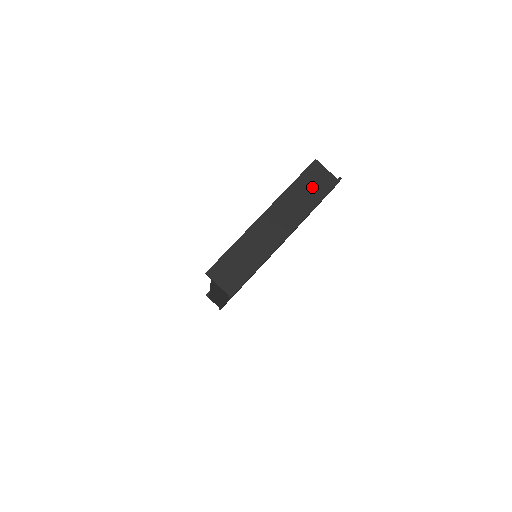
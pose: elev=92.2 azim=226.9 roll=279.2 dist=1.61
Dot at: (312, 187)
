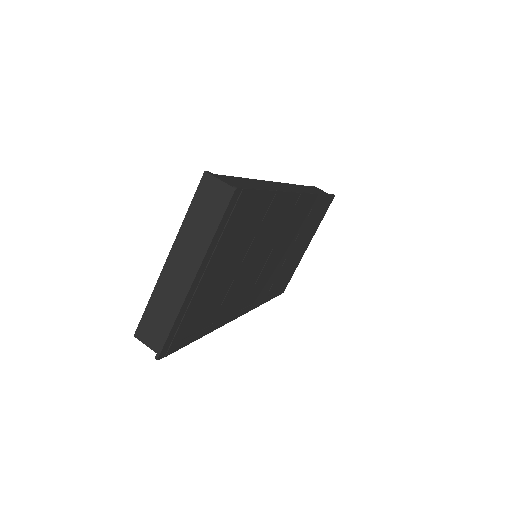
Dot at: (209, 209)
